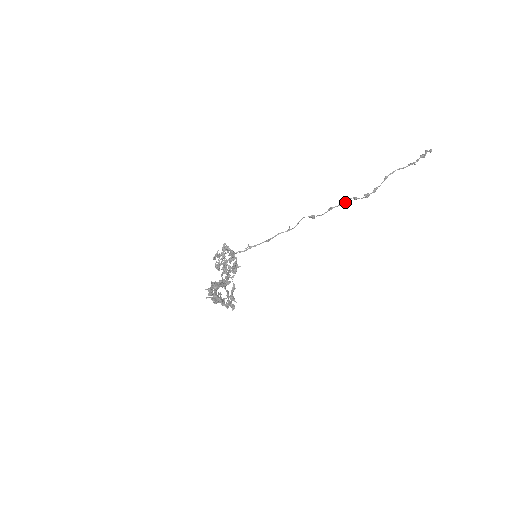
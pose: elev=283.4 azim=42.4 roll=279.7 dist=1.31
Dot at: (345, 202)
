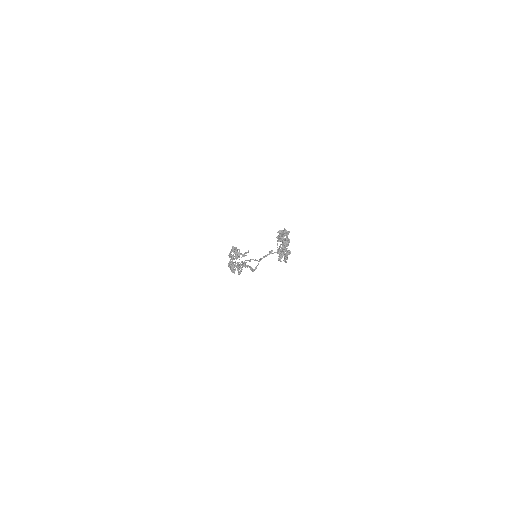
Dot at: occluded
